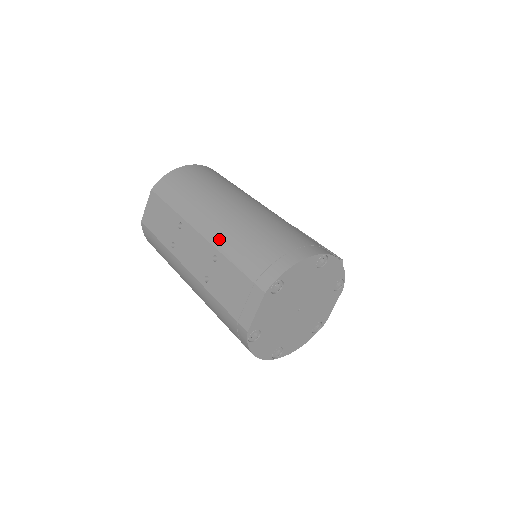
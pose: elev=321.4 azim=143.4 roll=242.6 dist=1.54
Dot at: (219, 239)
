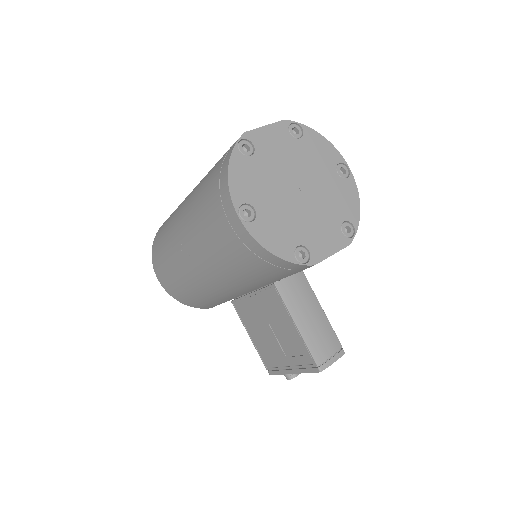
Dot at: occluded
